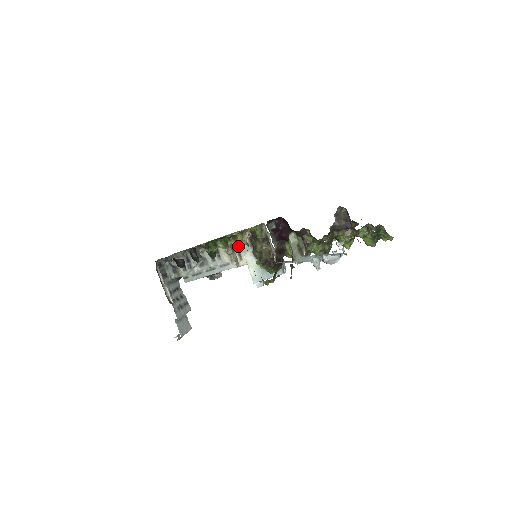
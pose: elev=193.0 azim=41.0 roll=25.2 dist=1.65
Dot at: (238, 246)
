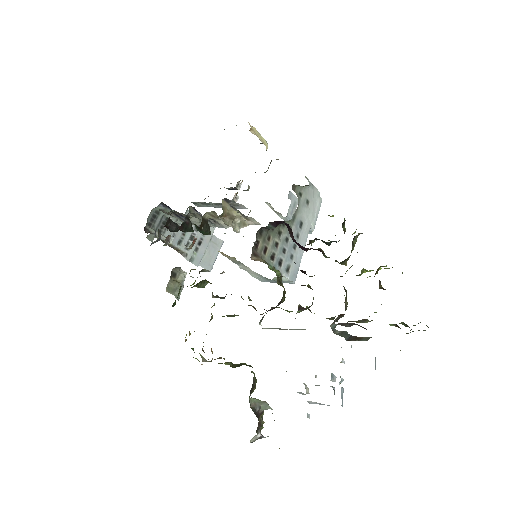
Dot at: (237, 210)
